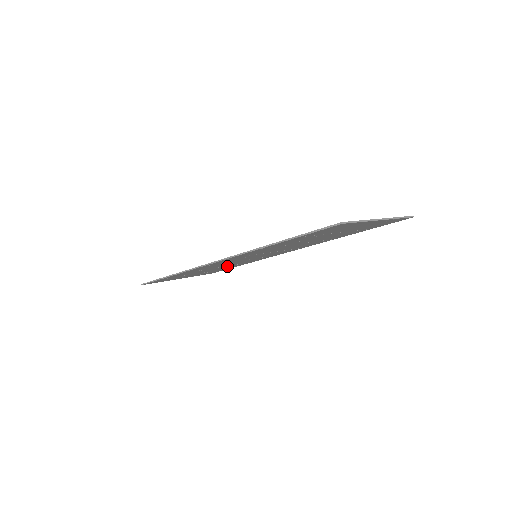
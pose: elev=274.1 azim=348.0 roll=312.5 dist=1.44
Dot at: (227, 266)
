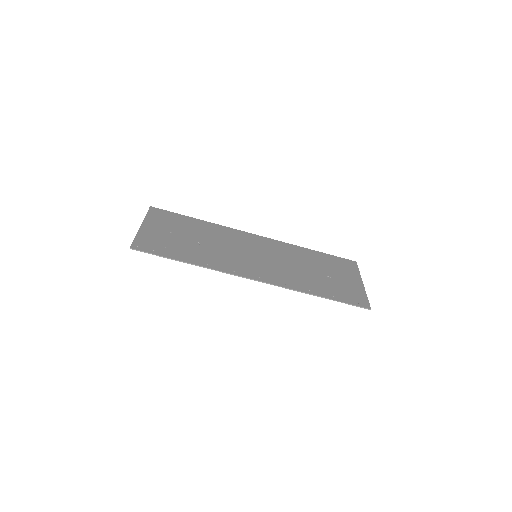
Dot at: (204, 235)
